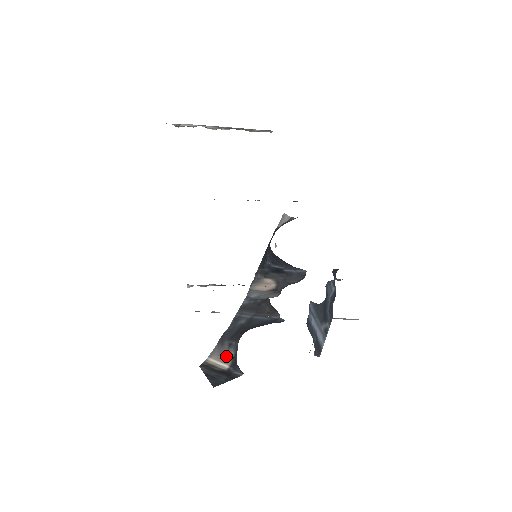
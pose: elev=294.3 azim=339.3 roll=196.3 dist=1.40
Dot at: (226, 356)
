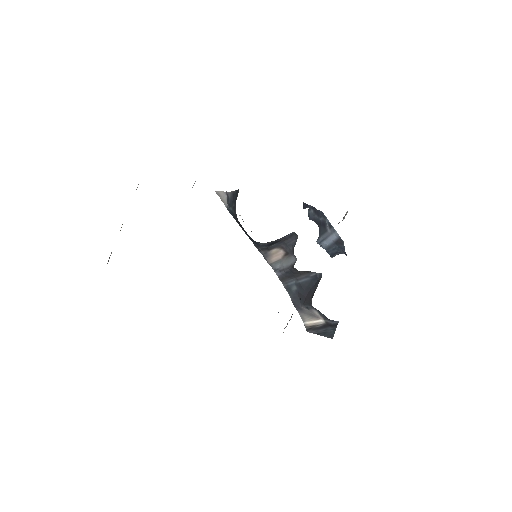
Dot at: (313, 315)
